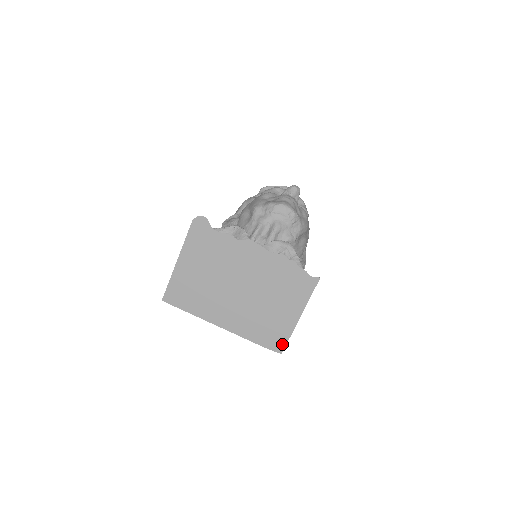
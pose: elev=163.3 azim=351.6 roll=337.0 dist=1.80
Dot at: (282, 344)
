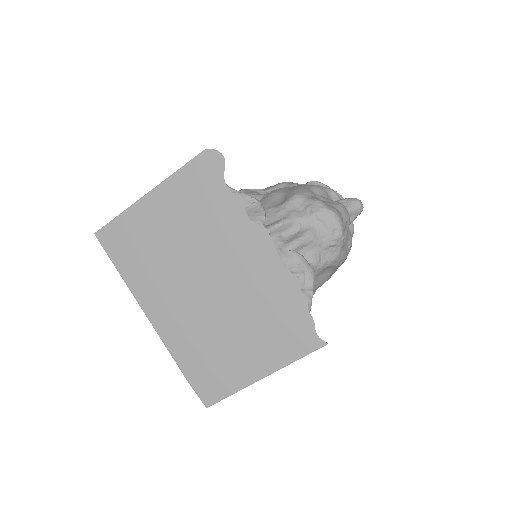
Dot at: (216, 396)
